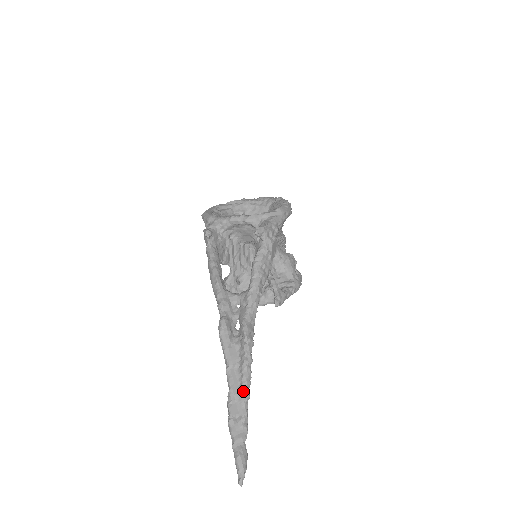
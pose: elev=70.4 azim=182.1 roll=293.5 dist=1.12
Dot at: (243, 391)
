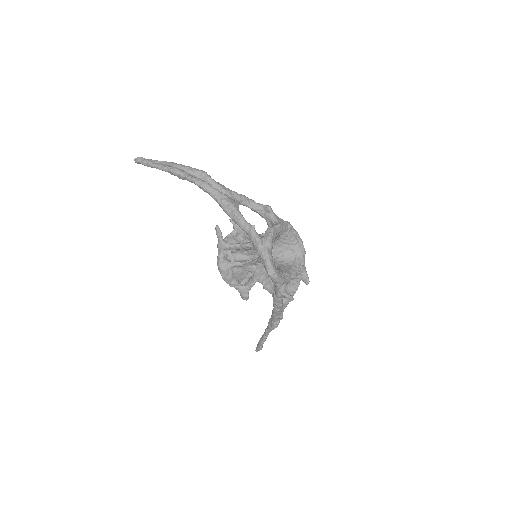
Dot at: occluded
